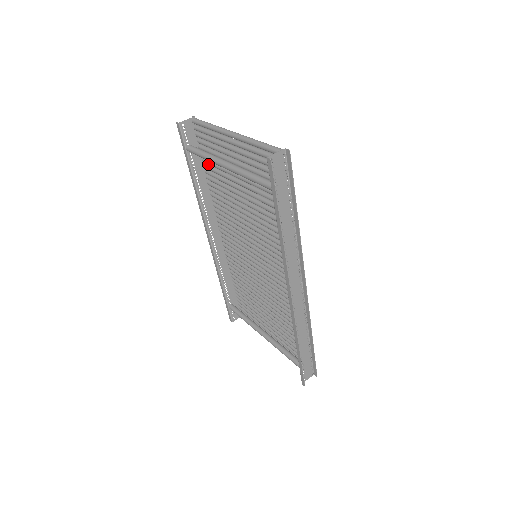
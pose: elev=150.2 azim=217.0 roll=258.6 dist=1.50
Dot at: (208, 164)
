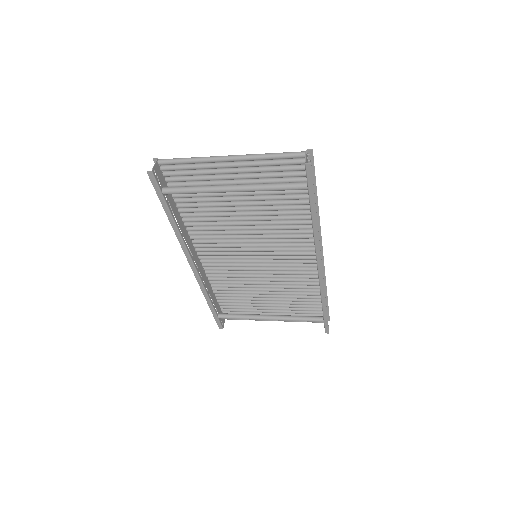
Dot at: (181, 198)
